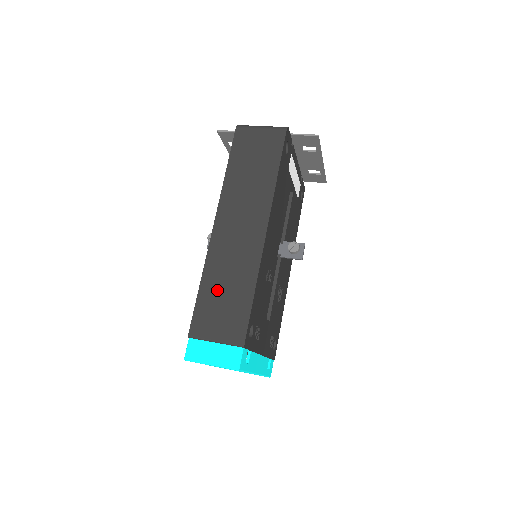
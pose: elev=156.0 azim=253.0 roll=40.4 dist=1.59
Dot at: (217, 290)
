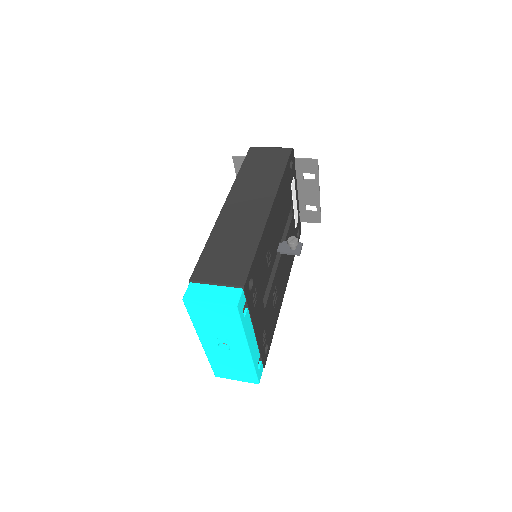
Dot at: (222, 247)
